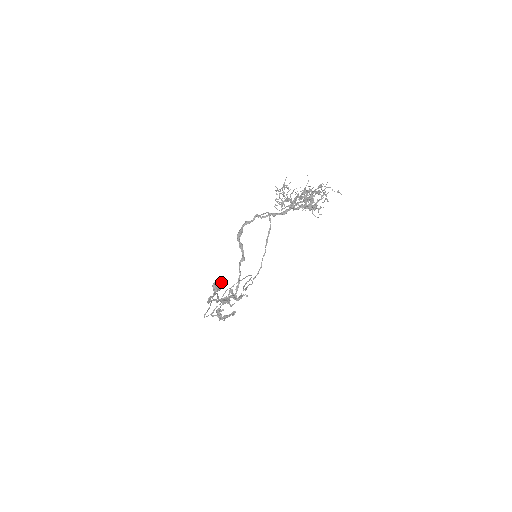
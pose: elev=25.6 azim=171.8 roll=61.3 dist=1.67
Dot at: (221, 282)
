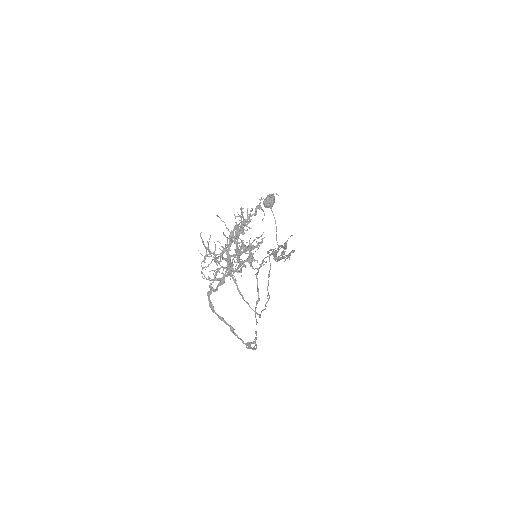
Dot at: occluded
